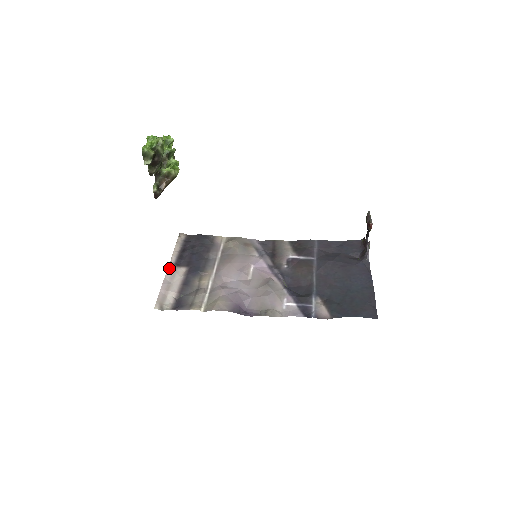
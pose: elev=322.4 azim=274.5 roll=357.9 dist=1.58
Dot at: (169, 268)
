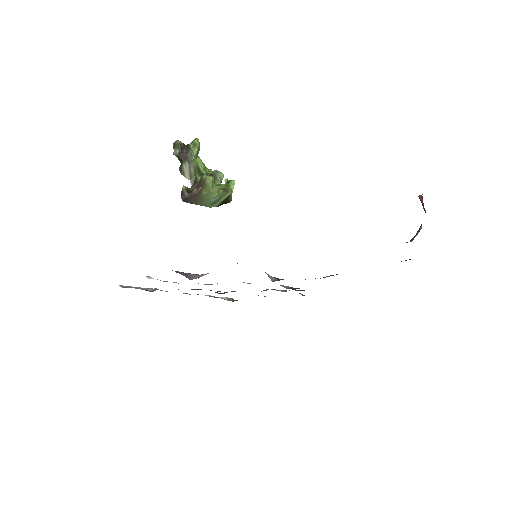
Dot at: occluded
